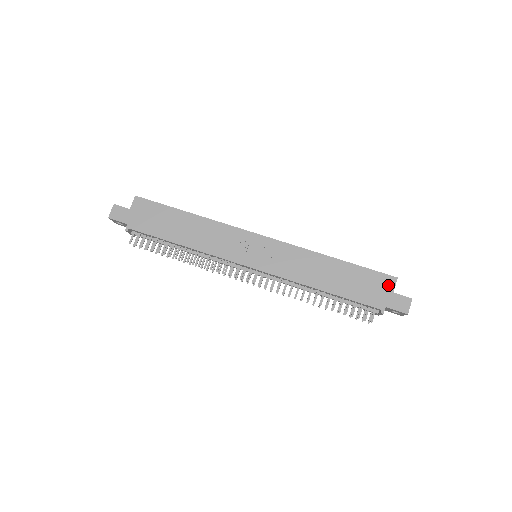
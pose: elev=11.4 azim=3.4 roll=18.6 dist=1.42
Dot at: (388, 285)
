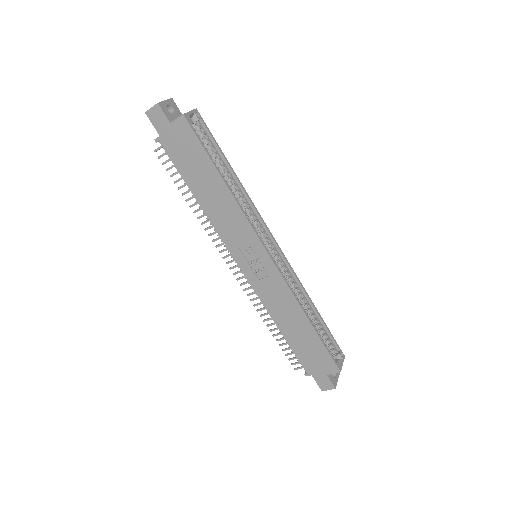
Dot at: (328, 369)
